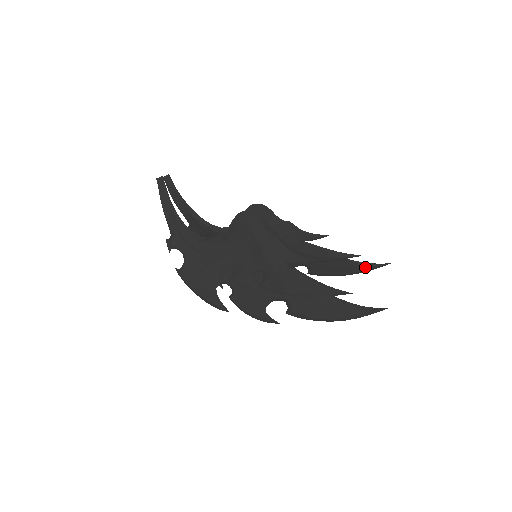
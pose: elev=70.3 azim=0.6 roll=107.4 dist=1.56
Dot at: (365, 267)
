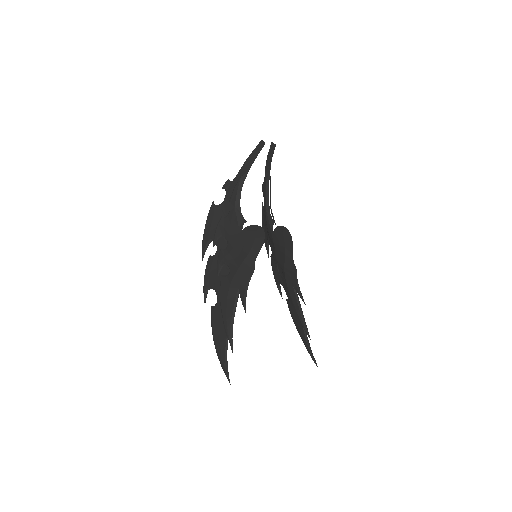
Dot at: (307, 347)
